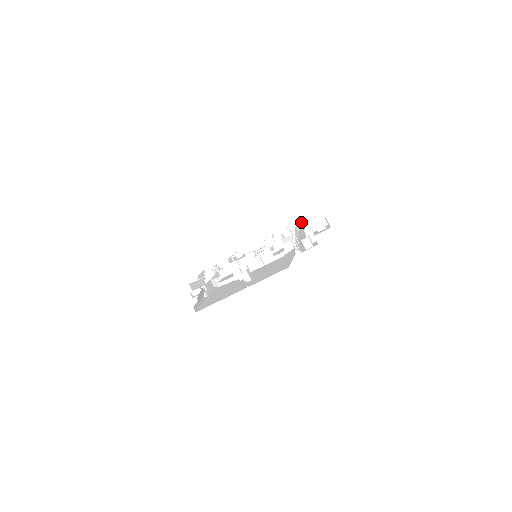
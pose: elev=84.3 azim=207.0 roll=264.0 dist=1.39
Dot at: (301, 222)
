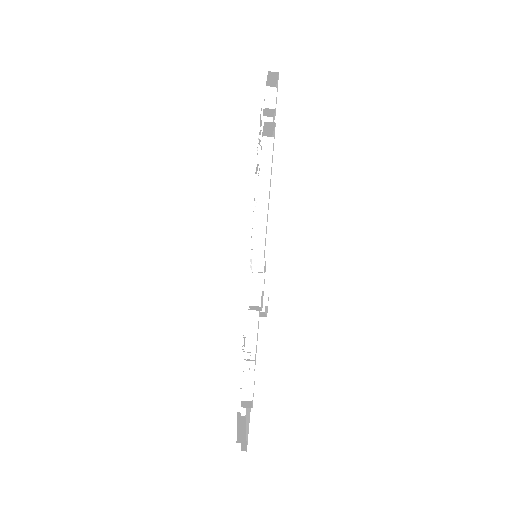
Dot at: (264, 122)
